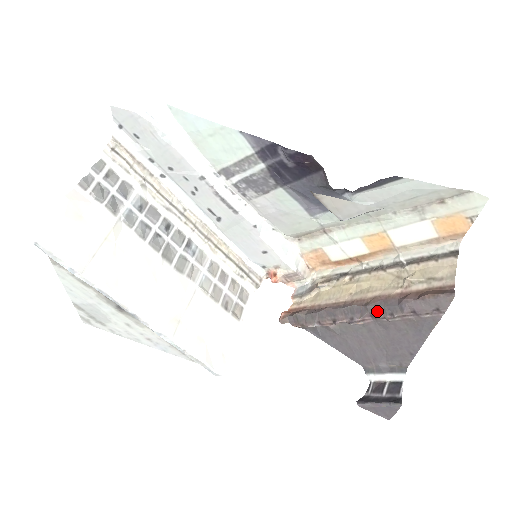
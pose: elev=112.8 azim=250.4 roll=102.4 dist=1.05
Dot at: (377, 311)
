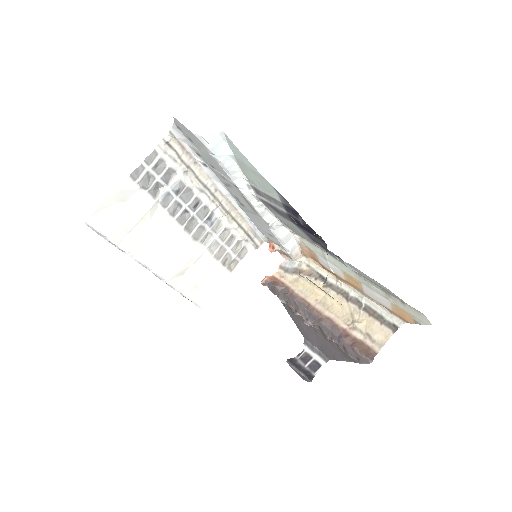
Dot at: (324, 329)
